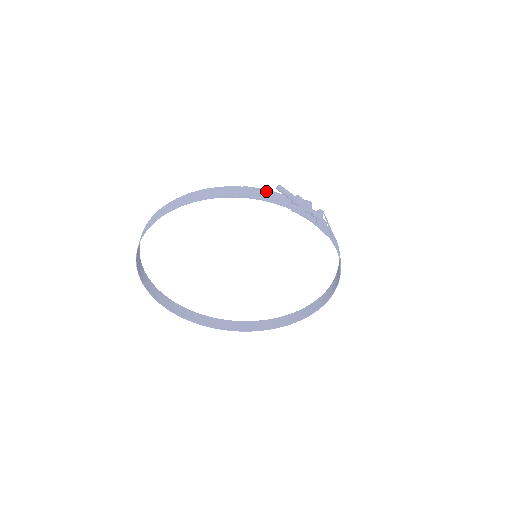
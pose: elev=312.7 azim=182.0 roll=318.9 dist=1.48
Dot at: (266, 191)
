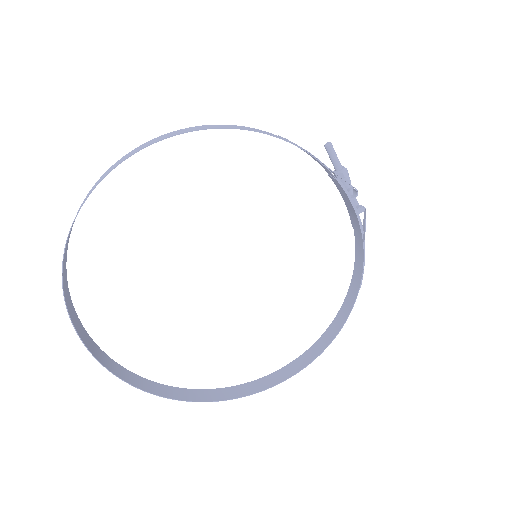
Dot at: occluded
